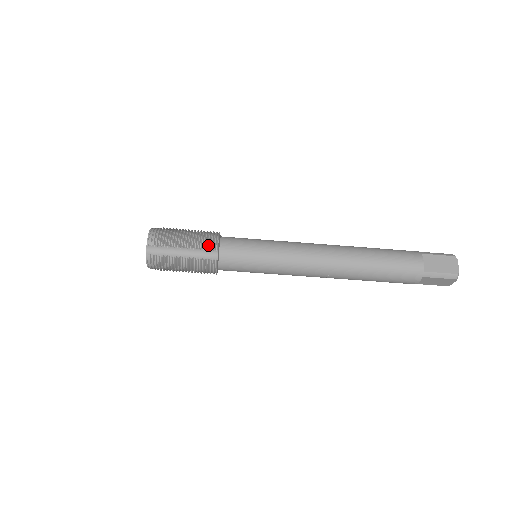
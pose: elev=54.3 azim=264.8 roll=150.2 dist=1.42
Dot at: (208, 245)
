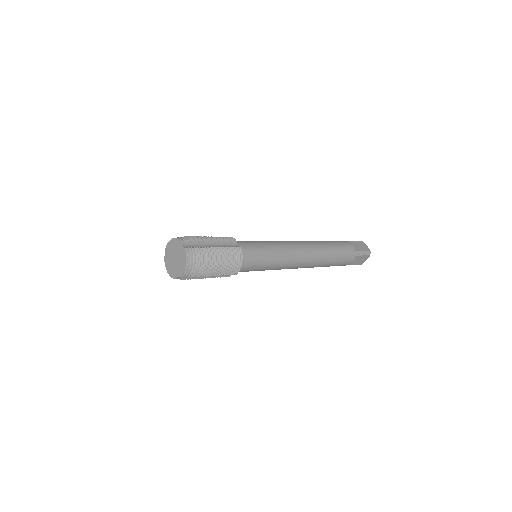
Dot at: (231, 274)
